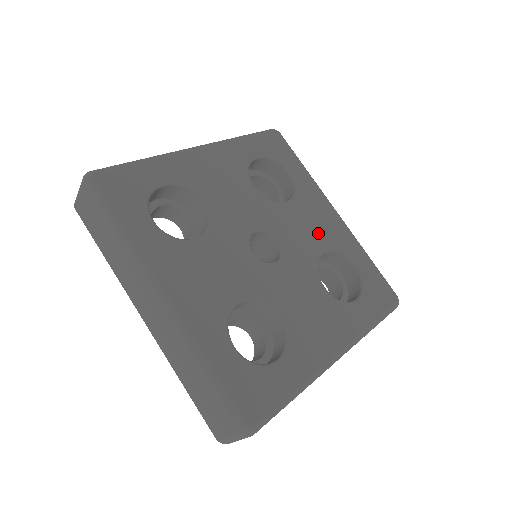
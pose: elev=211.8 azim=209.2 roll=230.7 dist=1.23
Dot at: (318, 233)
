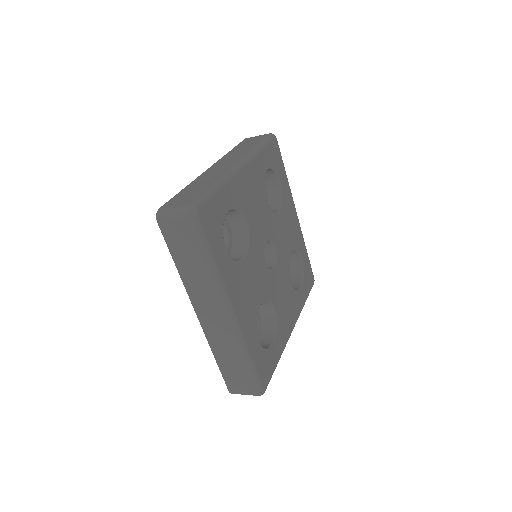
Dot at: (290, 236)
